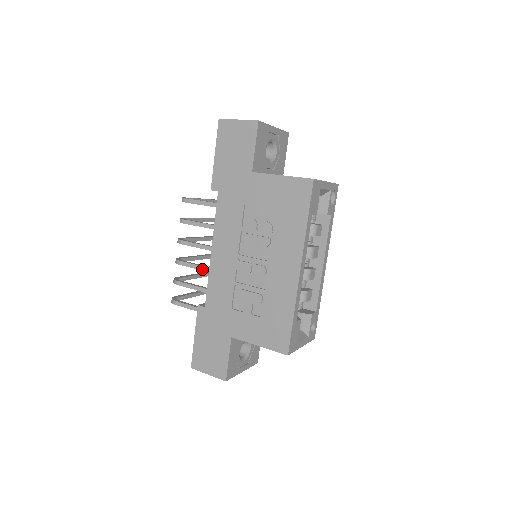
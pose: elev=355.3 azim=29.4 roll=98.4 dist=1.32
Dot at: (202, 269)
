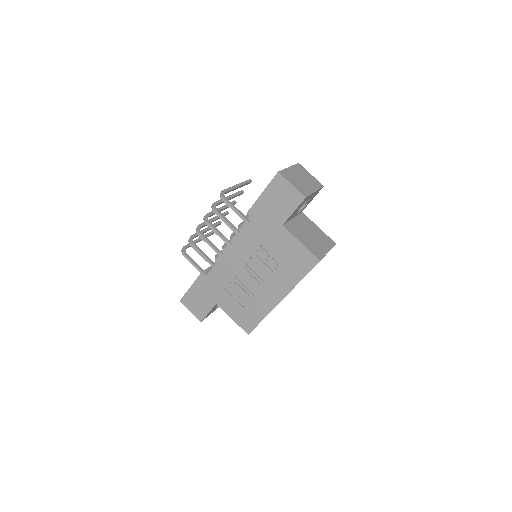
Dot at: (215, 250)
